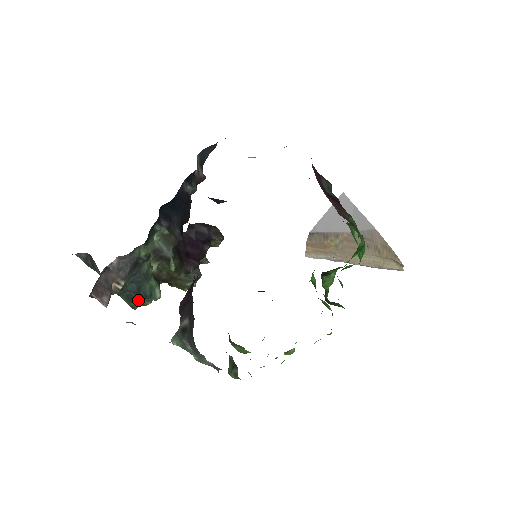
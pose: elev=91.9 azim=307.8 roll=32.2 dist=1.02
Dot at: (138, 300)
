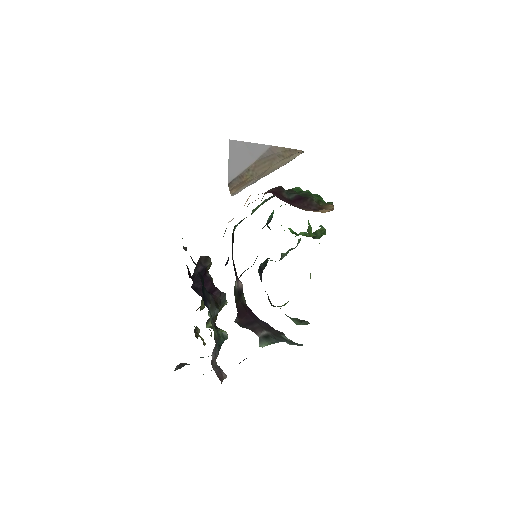
Dot at: occluded
